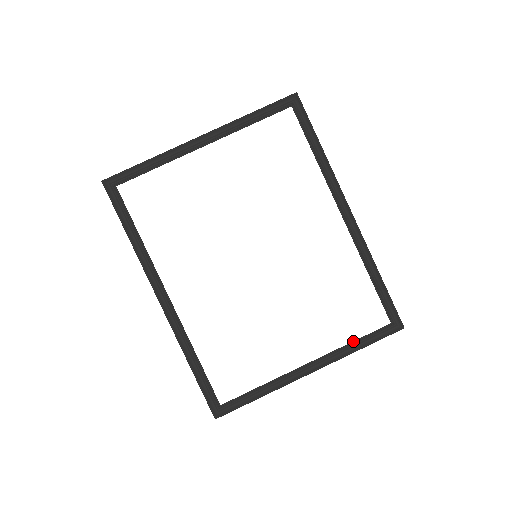
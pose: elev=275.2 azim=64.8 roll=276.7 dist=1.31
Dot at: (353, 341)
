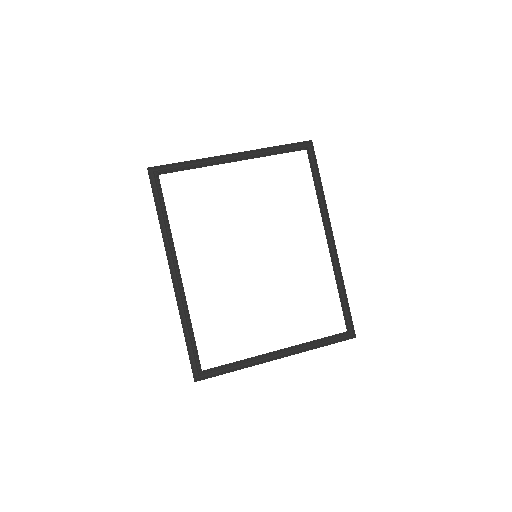
Dot at: occluded
